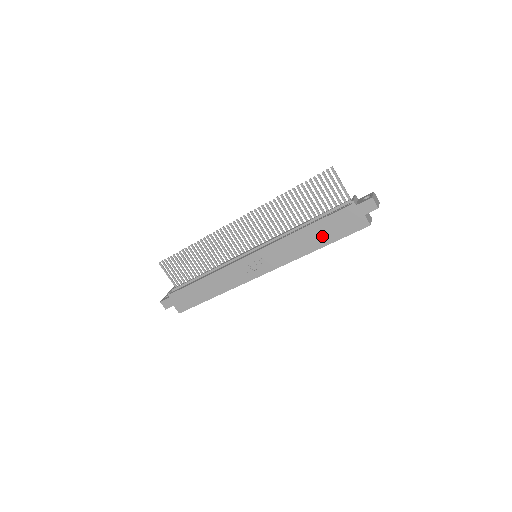
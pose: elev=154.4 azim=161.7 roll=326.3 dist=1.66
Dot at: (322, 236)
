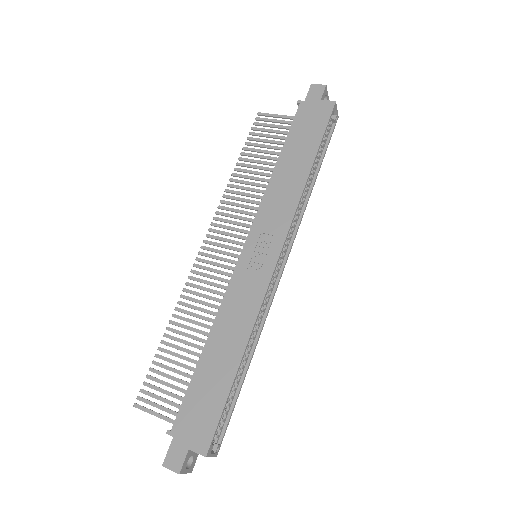
Dot at: (302, 152)
